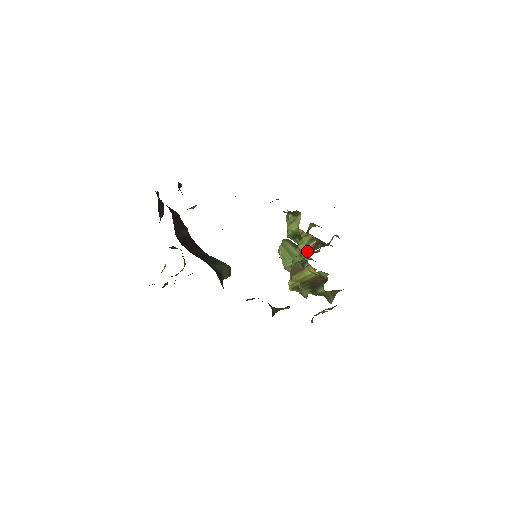
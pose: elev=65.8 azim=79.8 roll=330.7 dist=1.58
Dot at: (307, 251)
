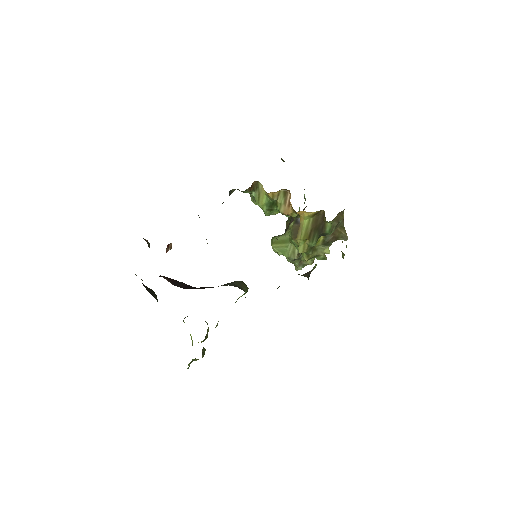
Dot at: (290, 208)
